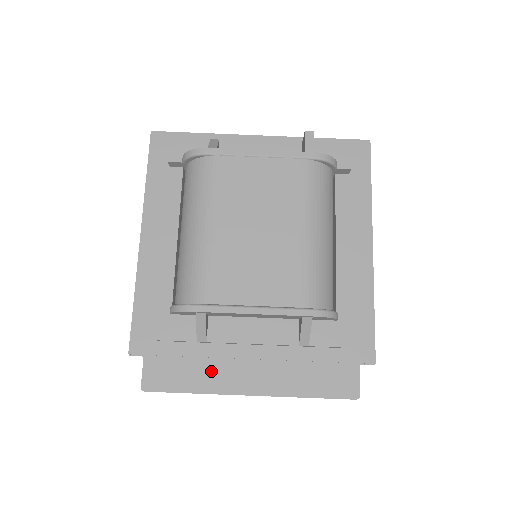
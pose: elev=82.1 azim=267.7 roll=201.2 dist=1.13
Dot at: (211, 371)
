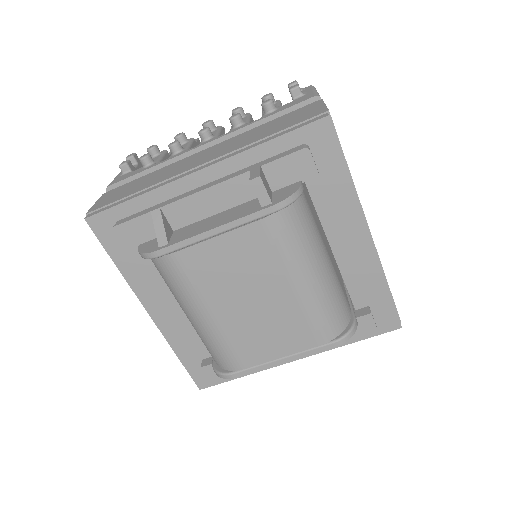
Dot at: occluded
